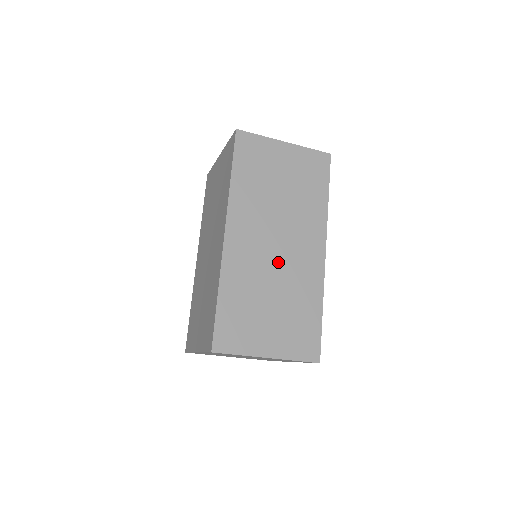
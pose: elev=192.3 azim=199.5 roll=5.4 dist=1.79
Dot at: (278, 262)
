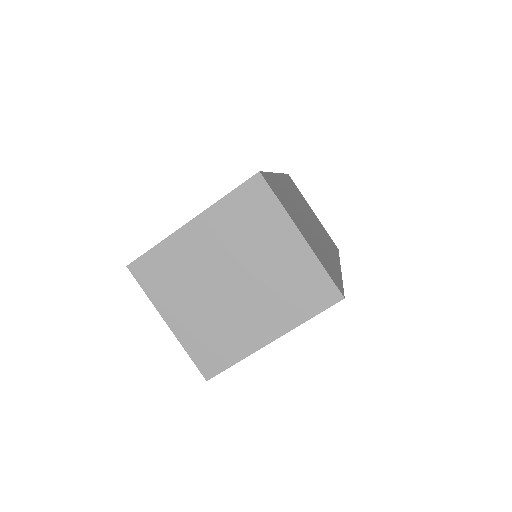
Dot at: (310, 225)
